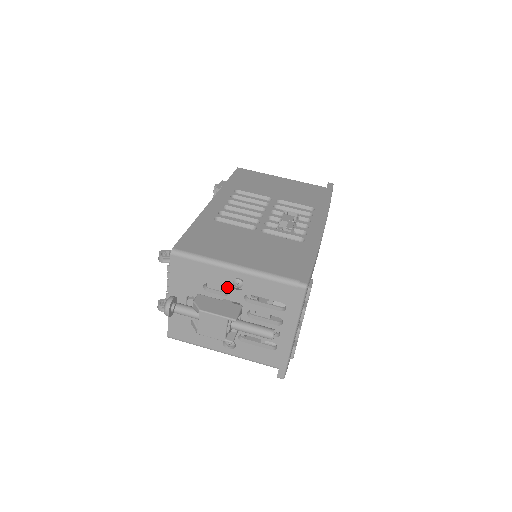
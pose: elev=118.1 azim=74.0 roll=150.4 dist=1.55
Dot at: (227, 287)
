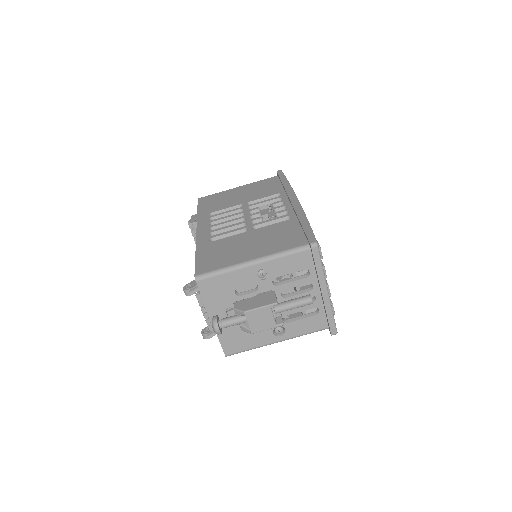
Dot at: (254, 282)
